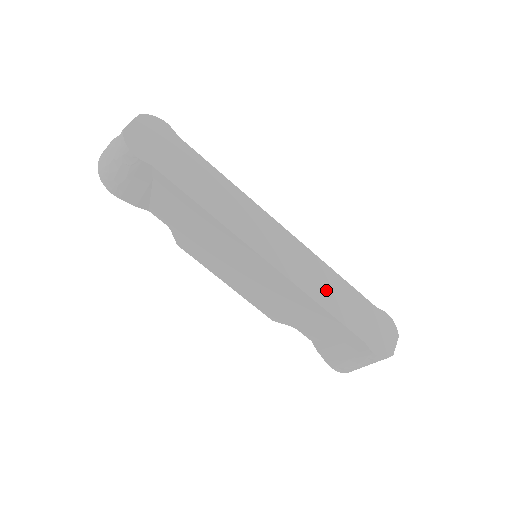
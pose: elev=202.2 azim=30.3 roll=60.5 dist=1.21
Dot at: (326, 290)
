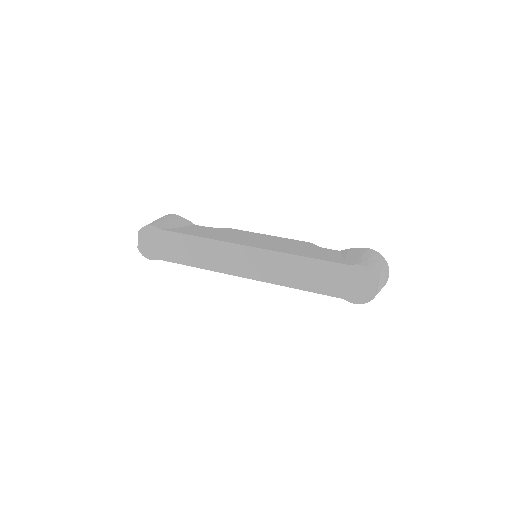
Dot at: (297, 275)
